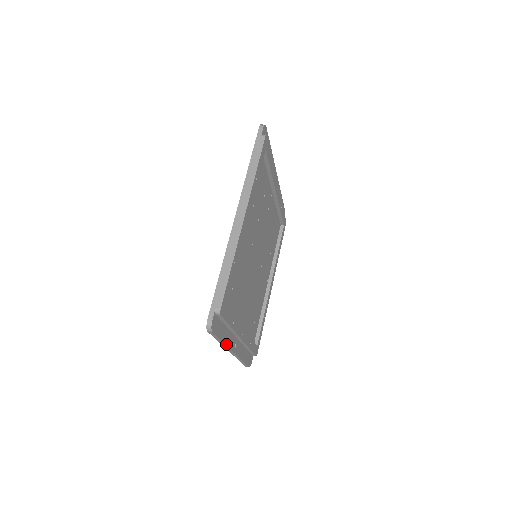
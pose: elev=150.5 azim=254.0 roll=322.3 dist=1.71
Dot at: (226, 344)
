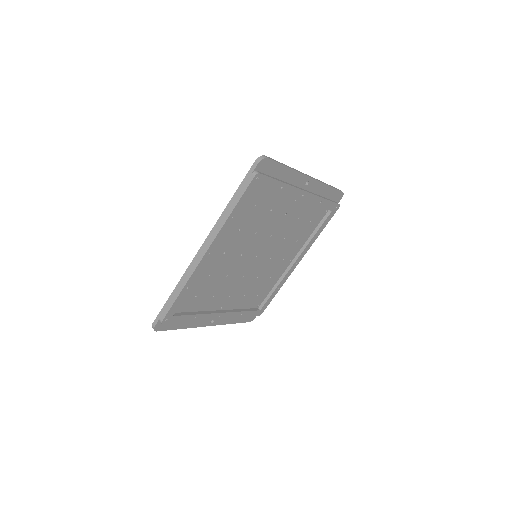
Dot at: (190, 327)
